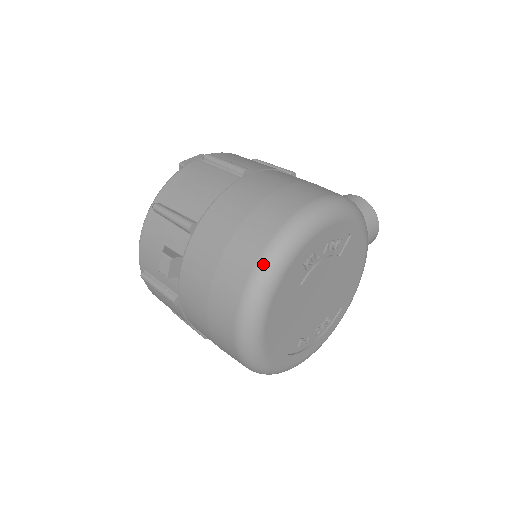
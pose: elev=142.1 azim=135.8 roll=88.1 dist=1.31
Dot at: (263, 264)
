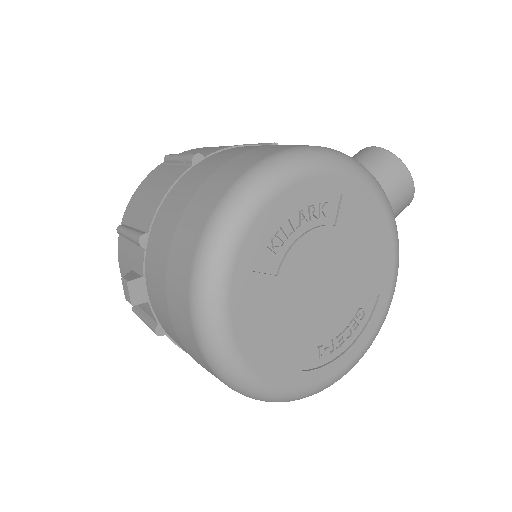
Dot at: (200, 259)
